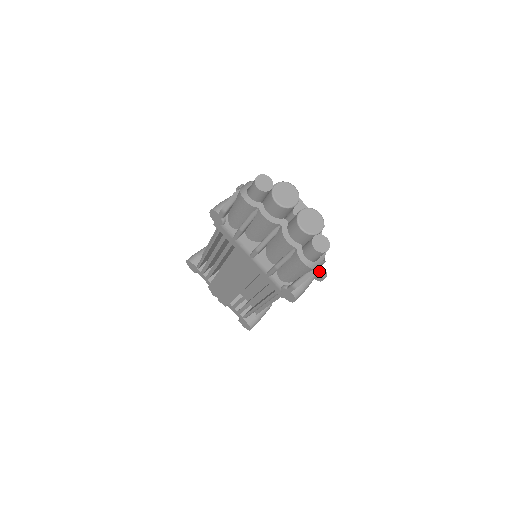
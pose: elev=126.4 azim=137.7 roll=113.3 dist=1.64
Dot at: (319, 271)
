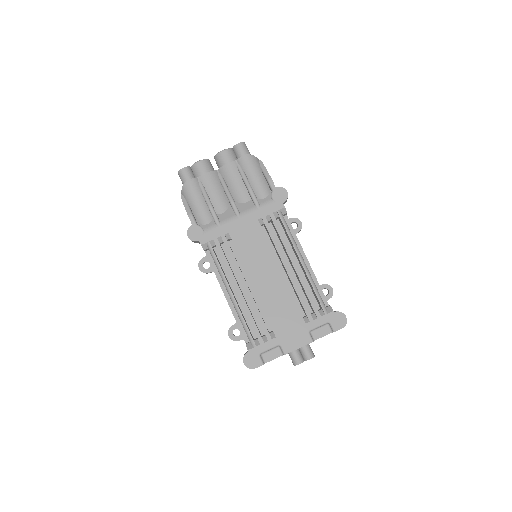
Dot at: occluded
